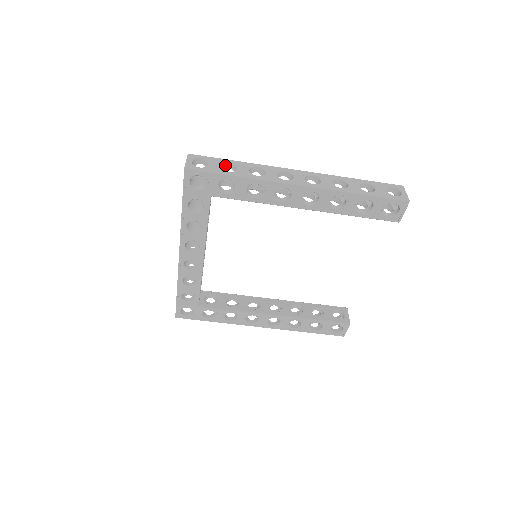
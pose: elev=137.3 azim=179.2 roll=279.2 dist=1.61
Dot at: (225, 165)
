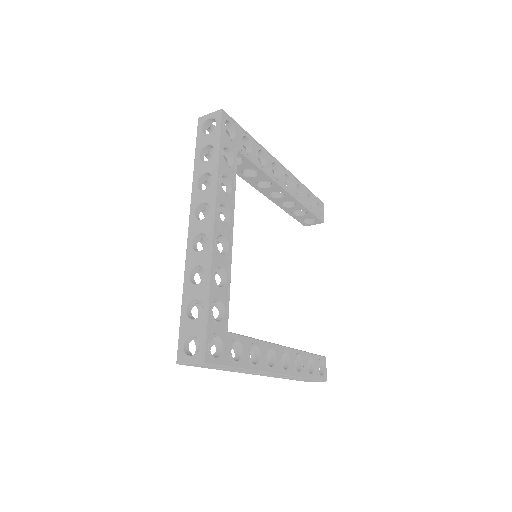
Dot at: occluded
